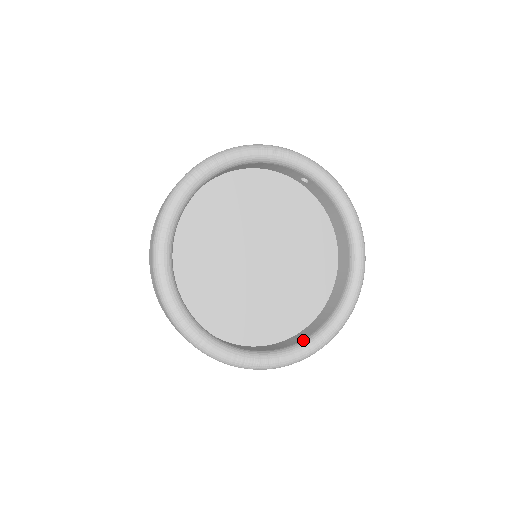
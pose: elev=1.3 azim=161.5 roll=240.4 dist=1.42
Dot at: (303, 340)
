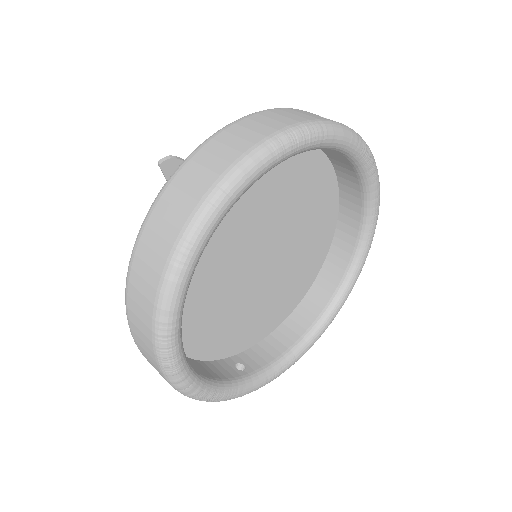
Dot at: (319, 319)
